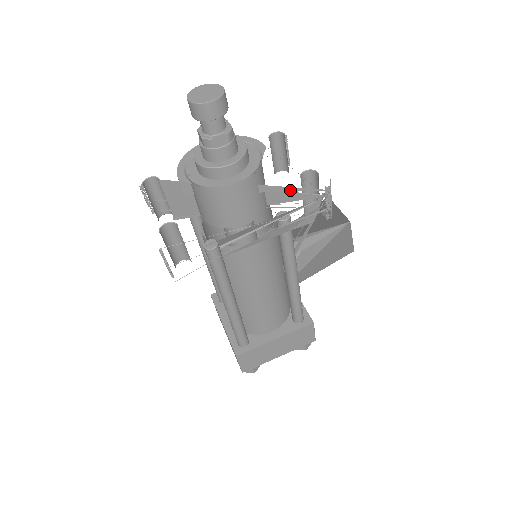
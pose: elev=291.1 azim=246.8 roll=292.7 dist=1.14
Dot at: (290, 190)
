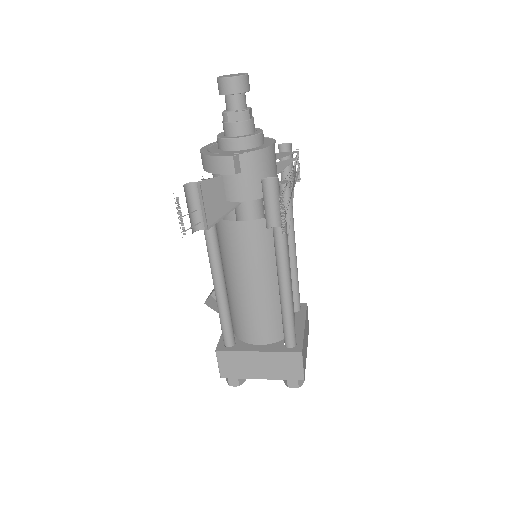
Dot at: (284, 155)
